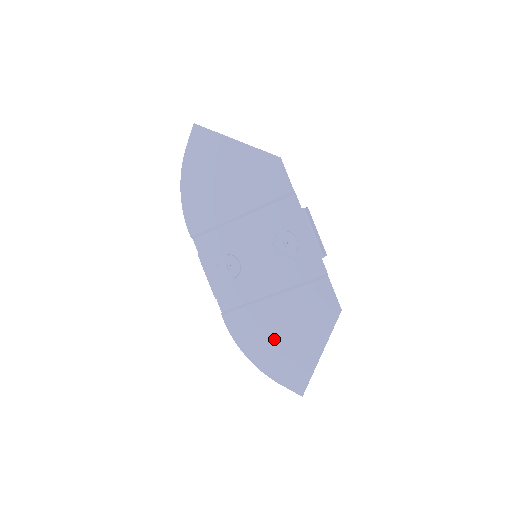
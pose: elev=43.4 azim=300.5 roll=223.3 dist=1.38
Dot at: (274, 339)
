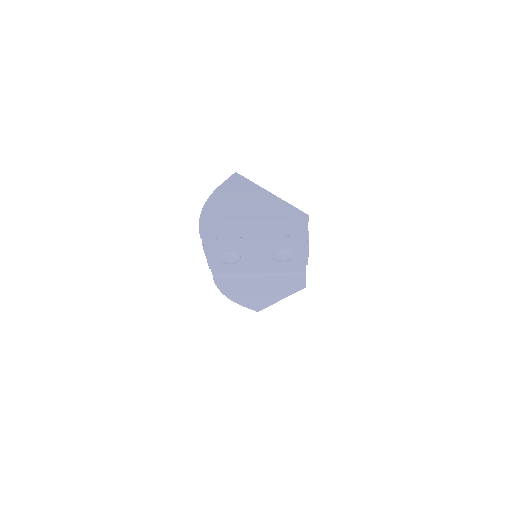
Dot at: (250, 292)
